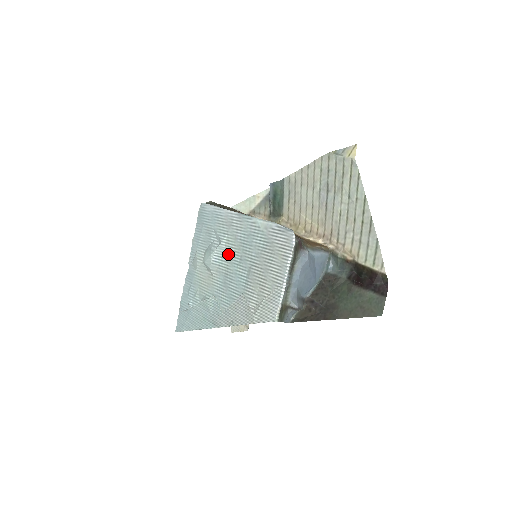
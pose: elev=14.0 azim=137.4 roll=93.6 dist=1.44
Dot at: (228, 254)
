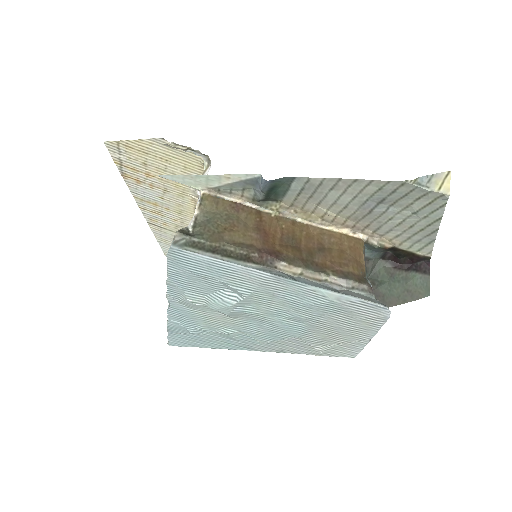
Dot at: (261, 307)
